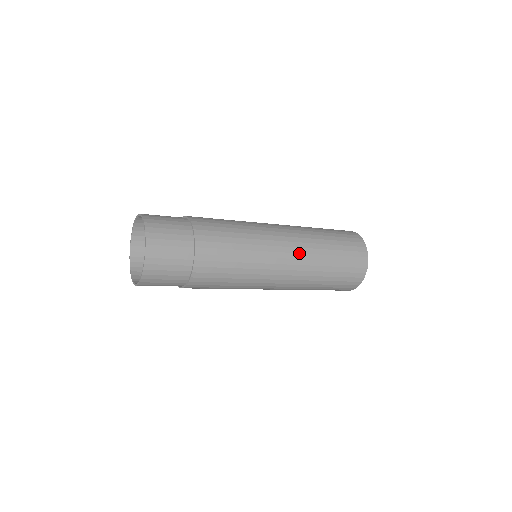
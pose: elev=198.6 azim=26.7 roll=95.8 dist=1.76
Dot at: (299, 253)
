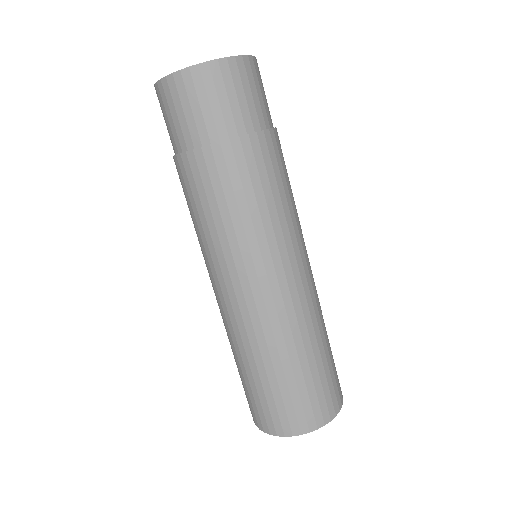
Dot at: (315, 288)
